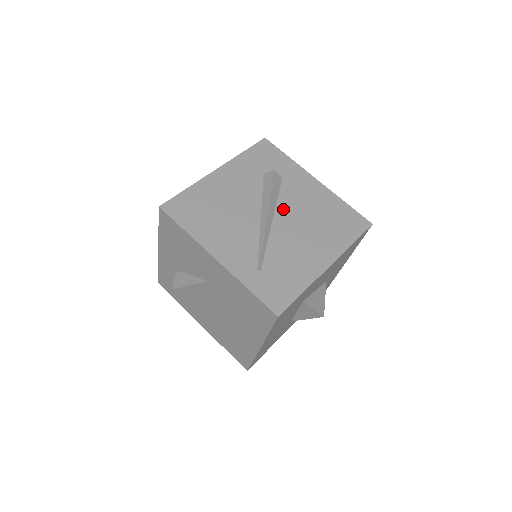
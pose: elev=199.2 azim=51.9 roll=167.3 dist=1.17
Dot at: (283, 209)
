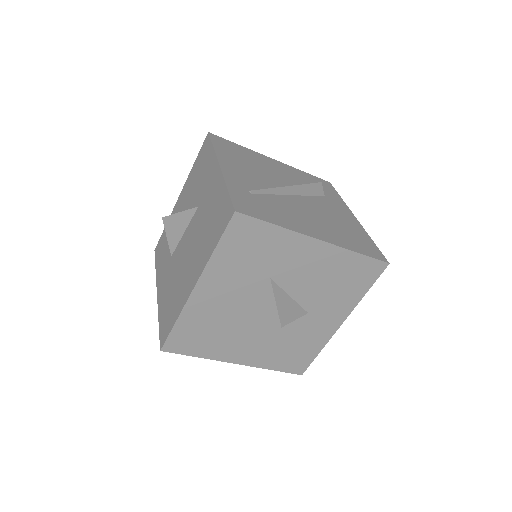
Dot at: (308, 200)
